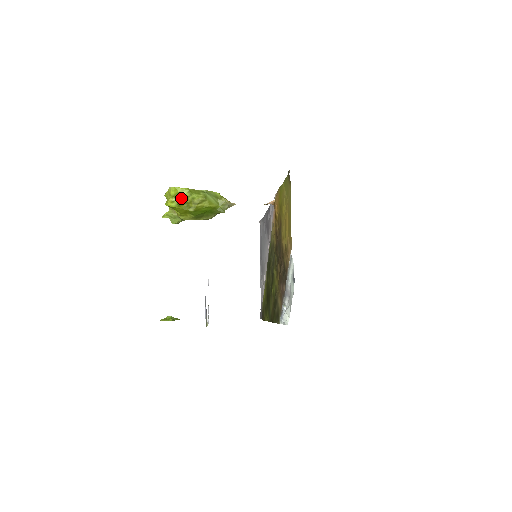
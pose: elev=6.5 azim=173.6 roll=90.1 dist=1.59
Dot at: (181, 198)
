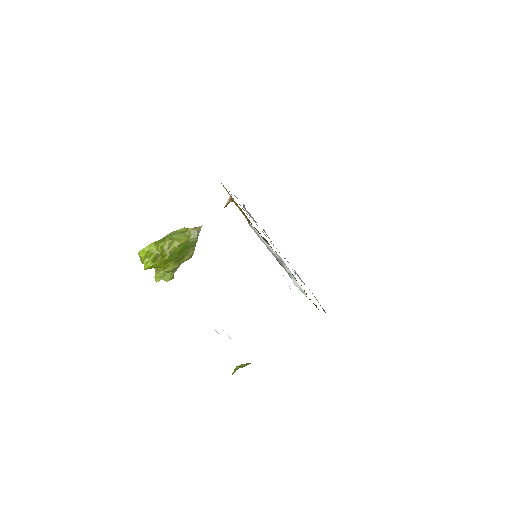
Dot at: (152, 254)
